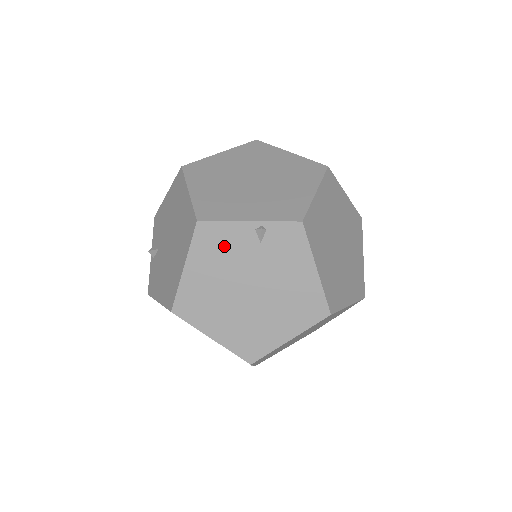
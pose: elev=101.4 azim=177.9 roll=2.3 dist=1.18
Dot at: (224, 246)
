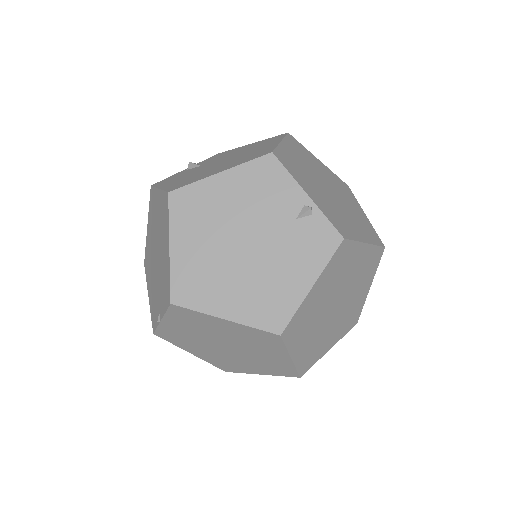
Dot at: (268, 191)
